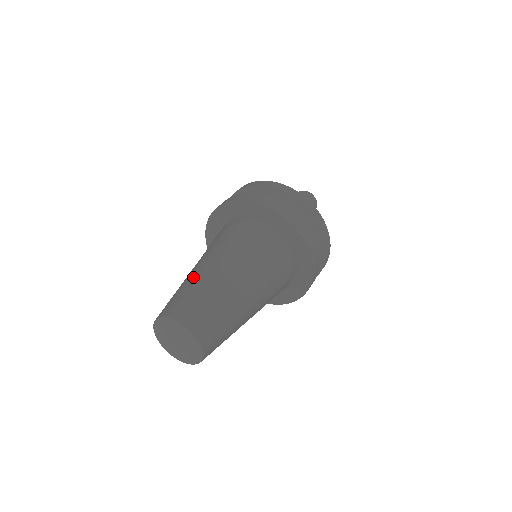
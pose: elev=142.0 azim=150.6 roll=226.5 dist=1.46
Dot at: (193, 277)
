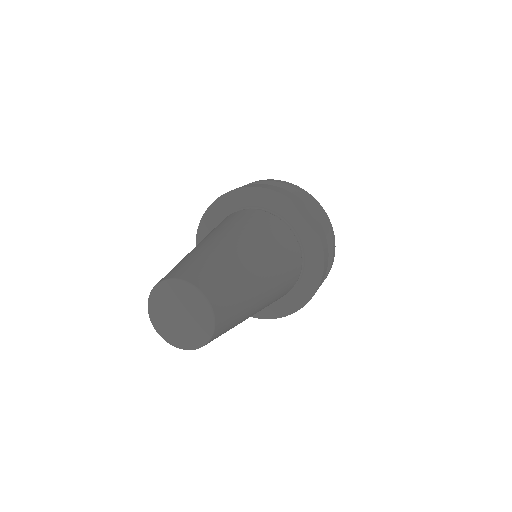
Dot at: occluded
